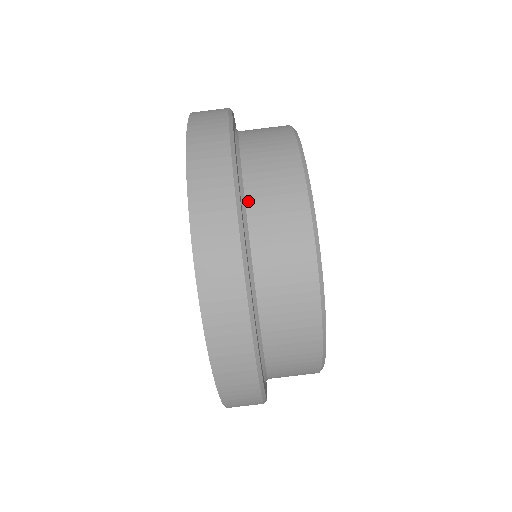
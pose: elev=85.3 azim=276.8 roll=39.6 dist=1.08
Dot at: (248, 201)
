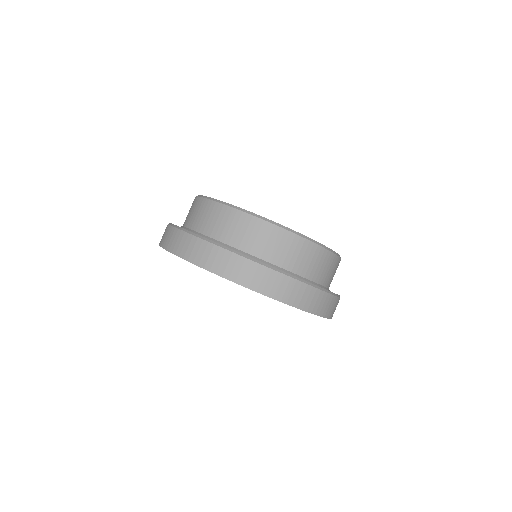
Dot at: occluded
